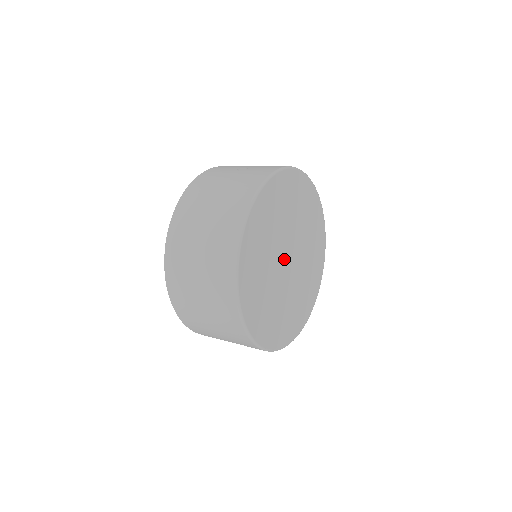
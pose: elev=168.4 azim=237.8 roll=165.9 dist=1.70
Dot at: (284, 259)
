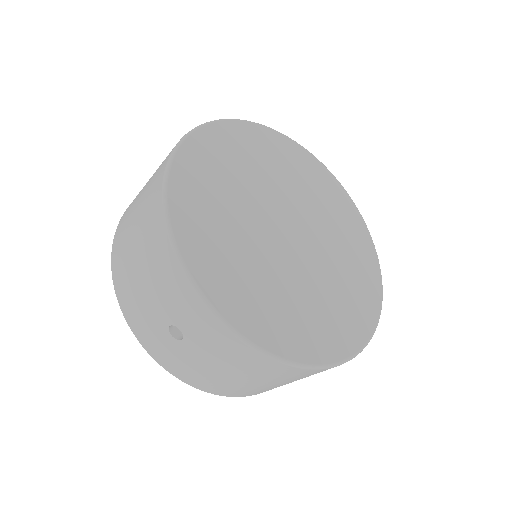
Dot at: (285, 217)
